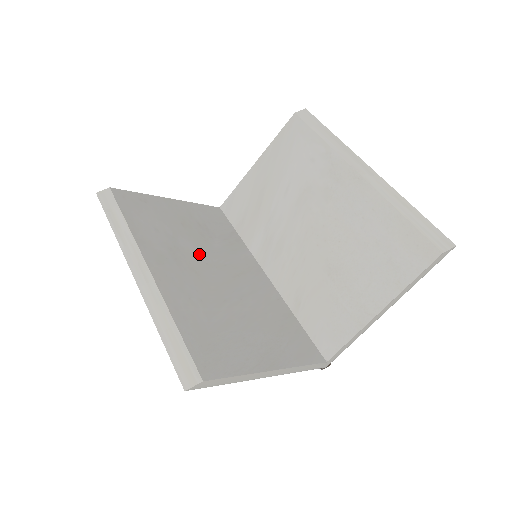
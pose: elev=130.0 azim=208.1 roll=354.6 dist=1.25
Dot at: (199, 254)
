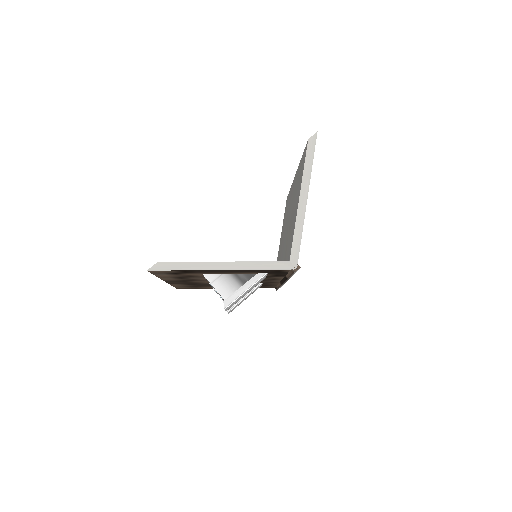
Dot at: occluded
